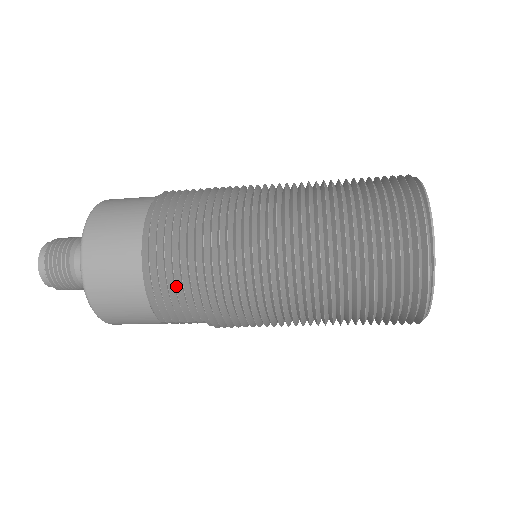
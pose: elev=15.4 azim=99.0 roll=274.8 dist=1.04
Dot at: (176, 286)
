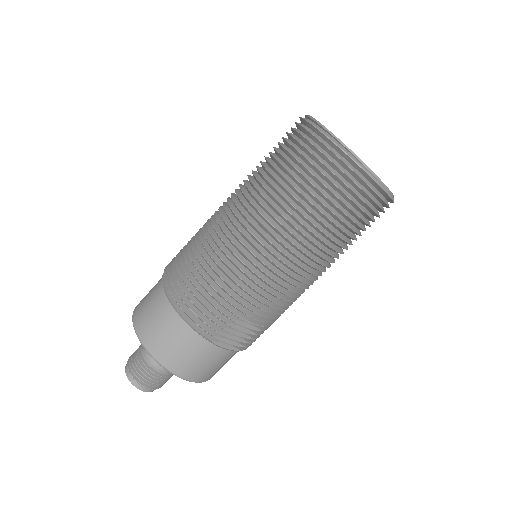
Dot at: (195, 296)
